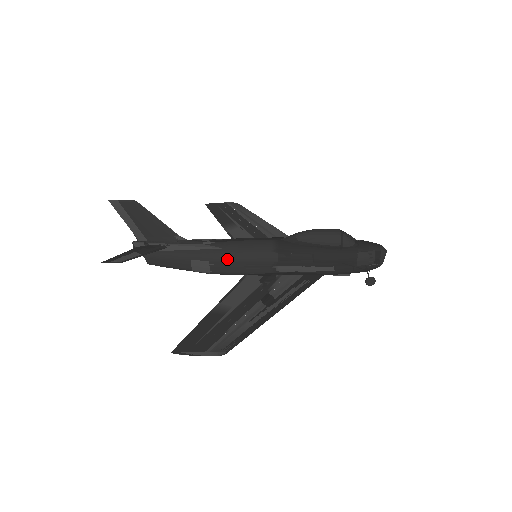
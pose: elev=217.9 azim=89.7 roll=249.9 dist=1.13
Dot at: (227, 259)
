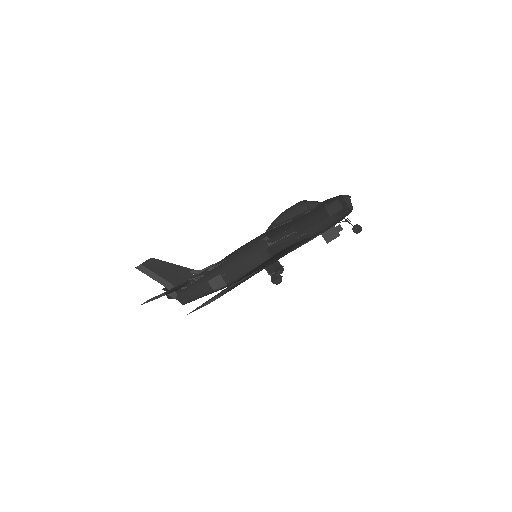
Dot at: (232, 265)
